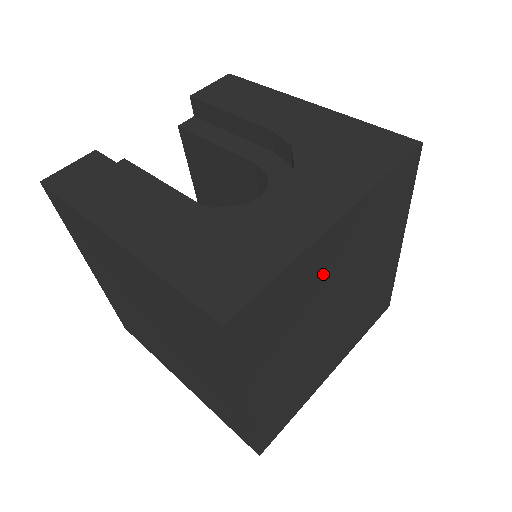
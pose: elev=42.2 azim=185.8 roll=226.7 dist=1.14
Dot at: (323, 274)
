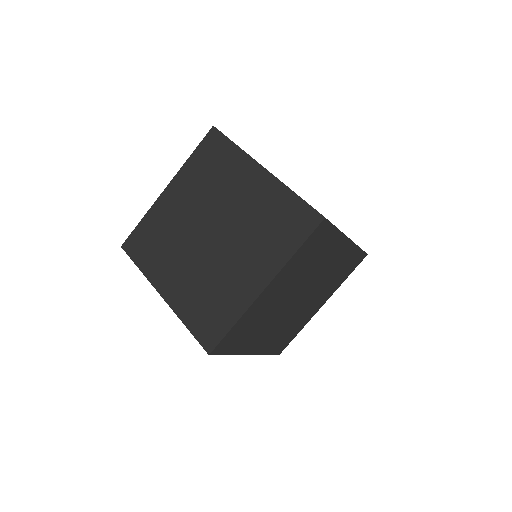
Dot at: (326, 260)
